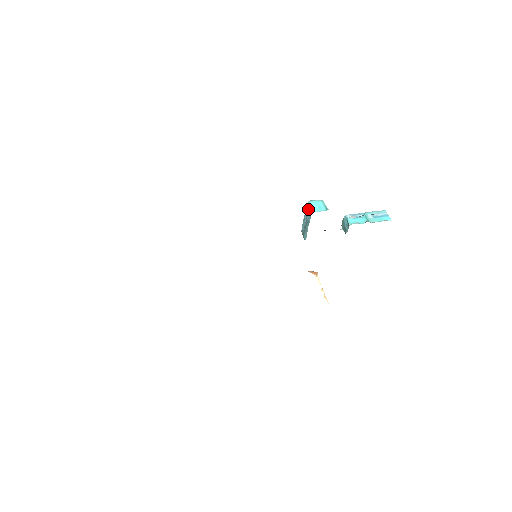
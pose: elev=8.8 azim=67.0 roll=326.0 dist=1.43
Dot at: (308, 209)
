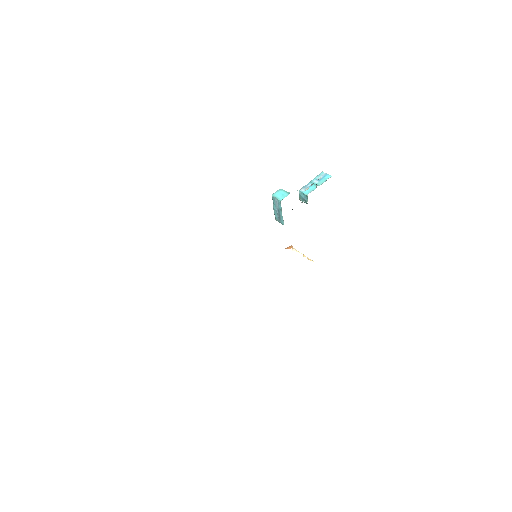
Dot at: (275, 201)
